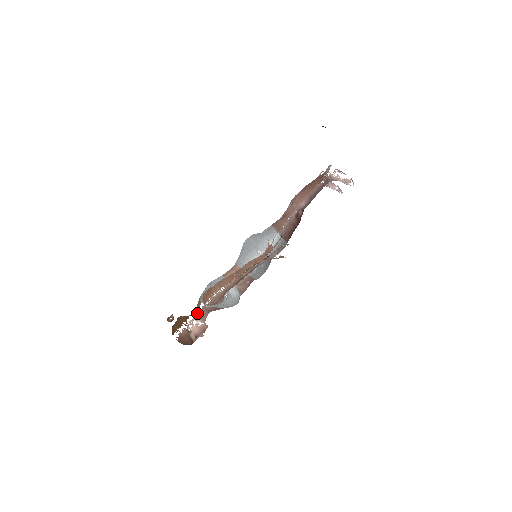
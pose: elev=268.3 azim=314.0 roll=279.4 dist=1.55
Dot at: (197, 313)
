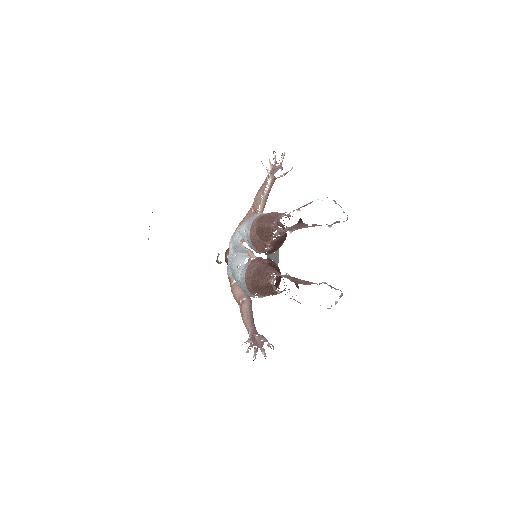
Dot at: occluded
